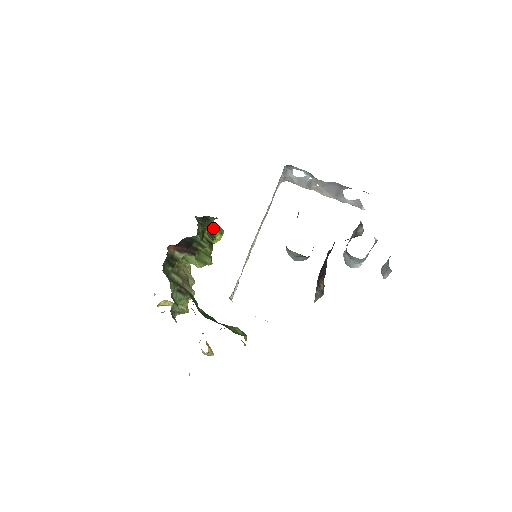
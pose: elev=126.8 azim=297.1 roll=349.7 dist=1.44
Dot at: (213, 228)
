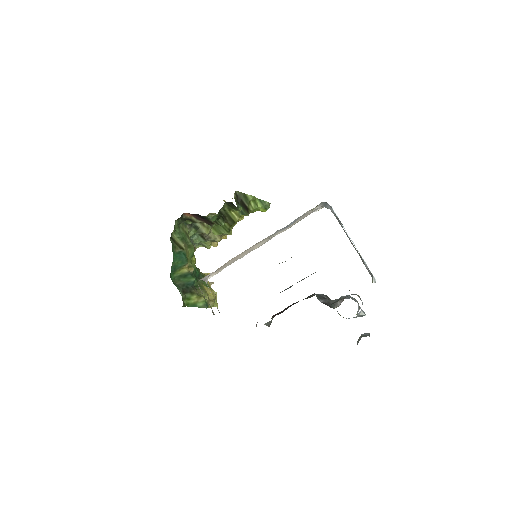
Dot at: (256, 203)
